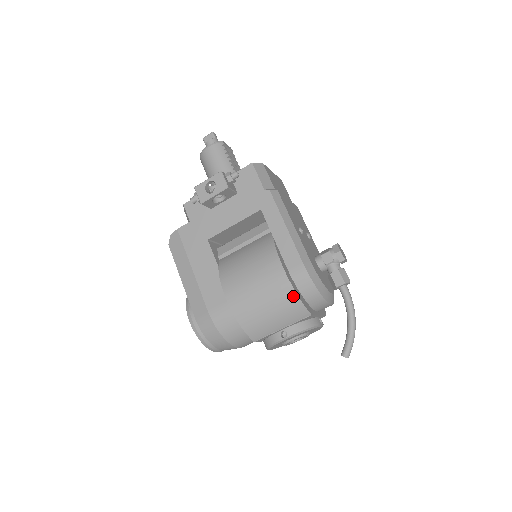
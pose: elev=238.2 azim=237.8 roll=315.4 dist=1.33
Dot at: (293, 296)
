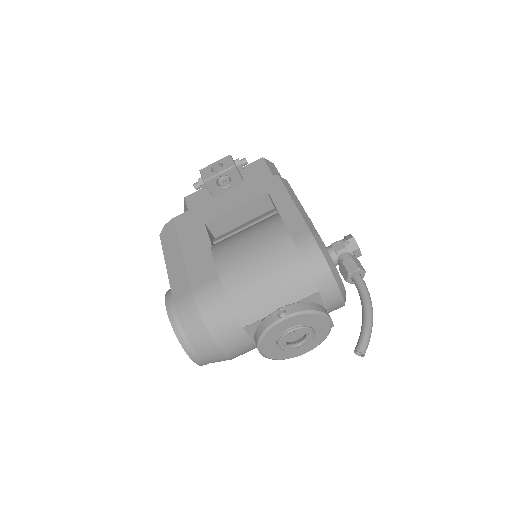
Dot at: (297, 260)
